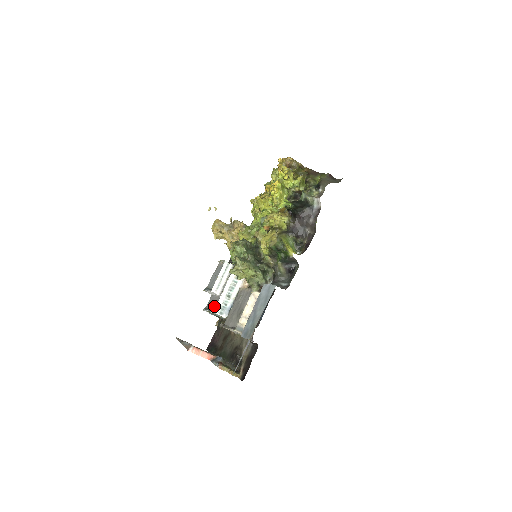
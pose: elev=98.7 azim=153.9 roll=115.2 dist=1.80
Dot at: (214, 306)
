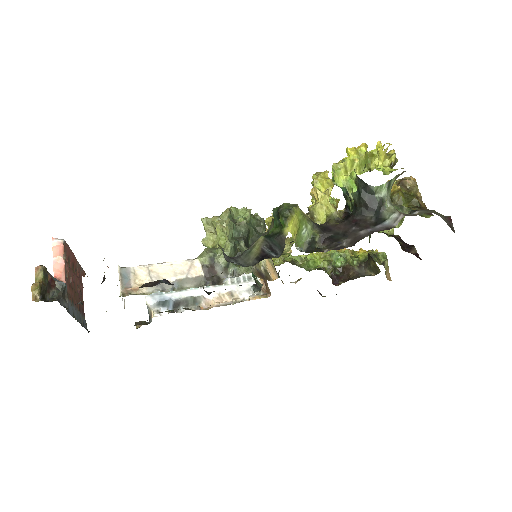
Dot at: occluded
